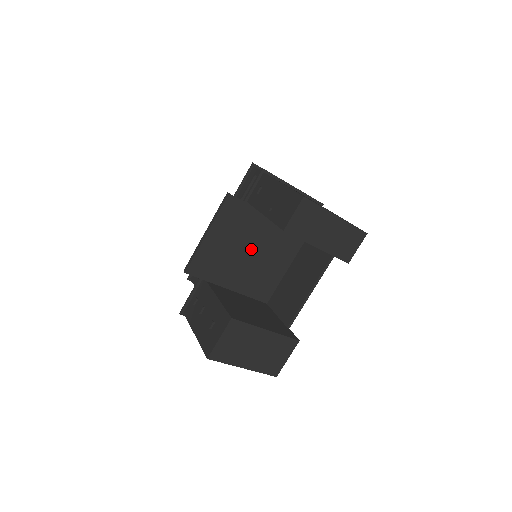
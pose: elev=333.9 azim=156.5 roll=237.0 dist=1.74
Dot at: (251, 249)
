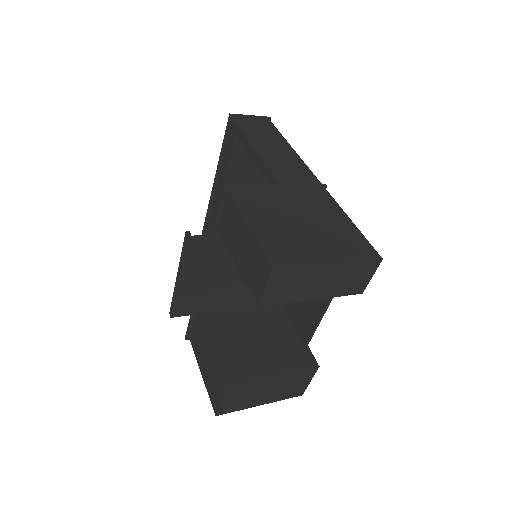
Dot at: occluded
